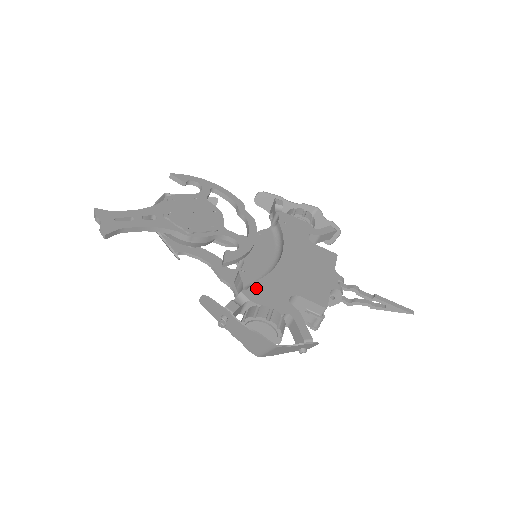
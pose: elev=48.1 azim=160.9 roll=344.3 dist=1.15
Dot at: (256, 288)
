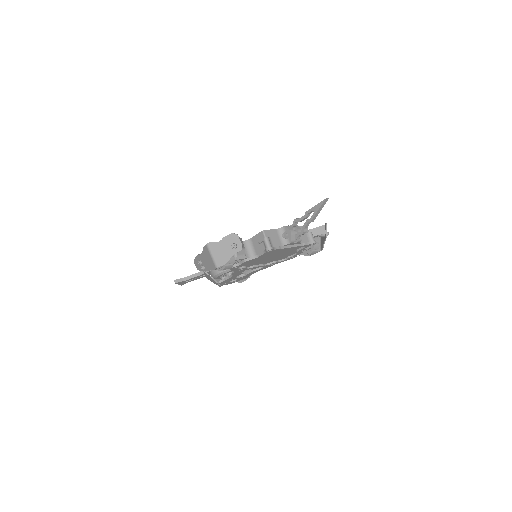
Dot at: occluded
